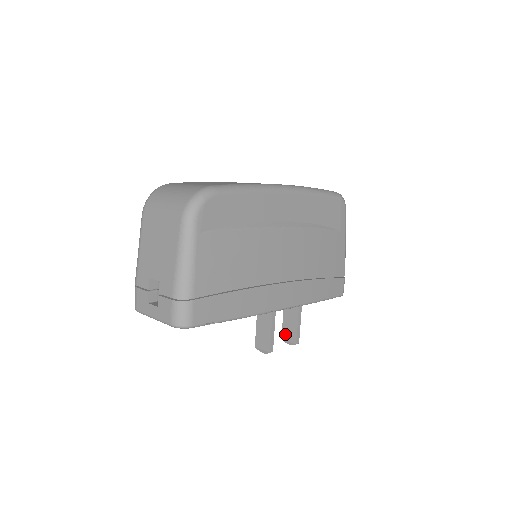
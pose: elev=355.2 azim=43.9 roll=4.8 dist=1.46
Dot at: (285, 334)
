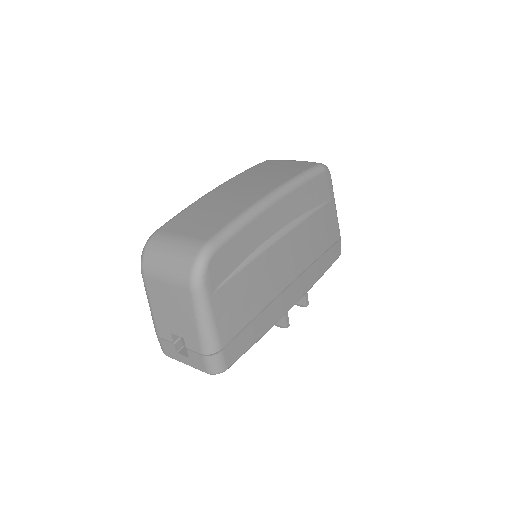
Dot at: occluded
